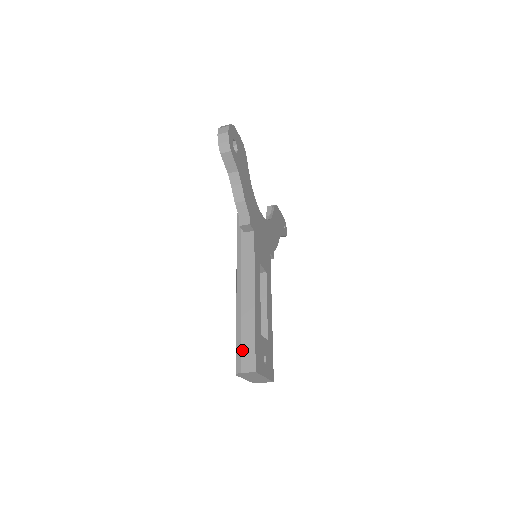
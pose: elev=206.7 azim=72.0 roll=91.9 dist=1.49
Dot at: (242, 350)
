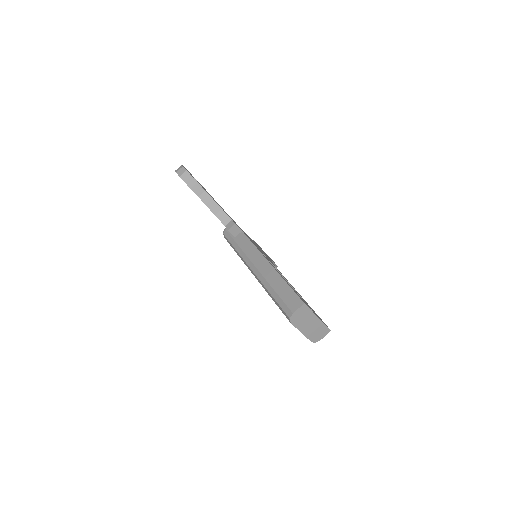
Dot at: (283, 299)
